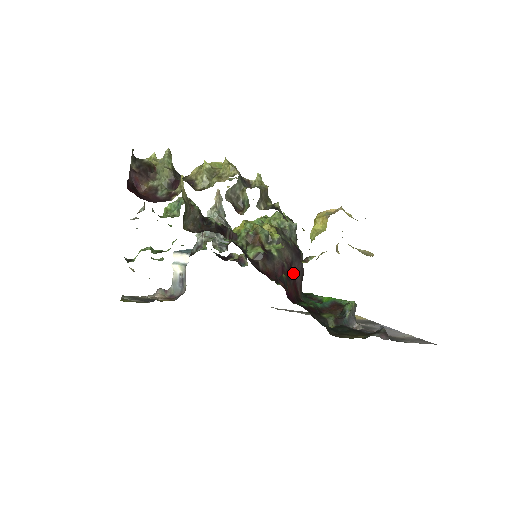
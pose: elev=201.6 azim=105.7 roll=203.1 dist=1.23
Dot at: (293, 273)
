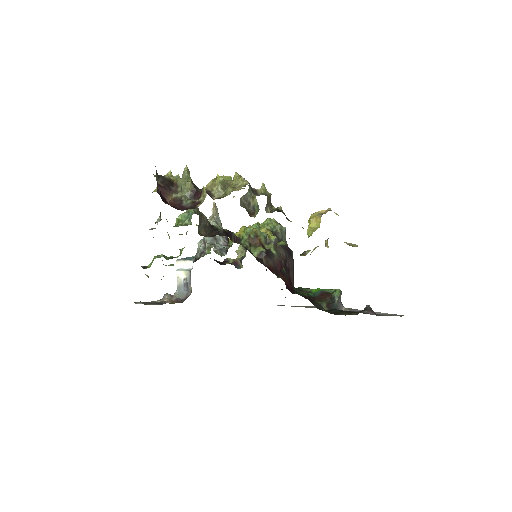
Dot at: (288, 269)
